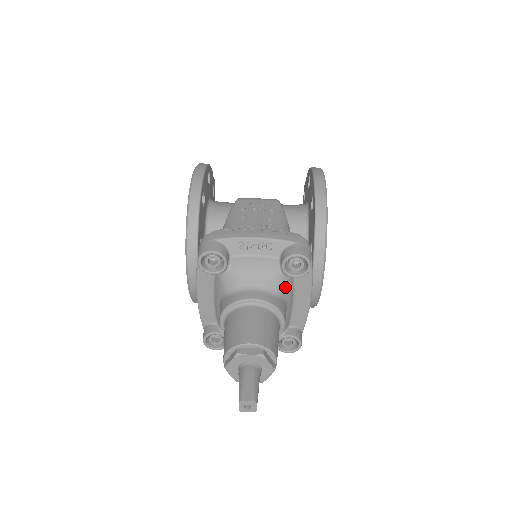
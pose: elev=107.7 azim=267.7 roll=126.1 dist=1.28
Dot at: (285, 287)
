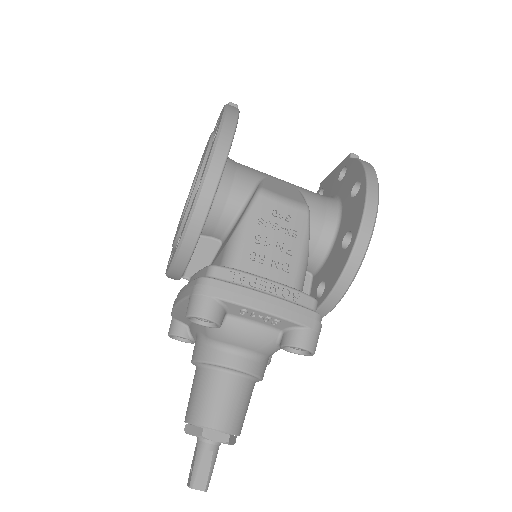
Dot at: occluded
